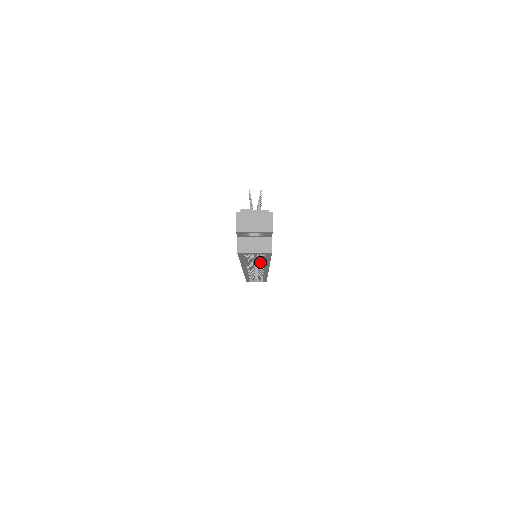
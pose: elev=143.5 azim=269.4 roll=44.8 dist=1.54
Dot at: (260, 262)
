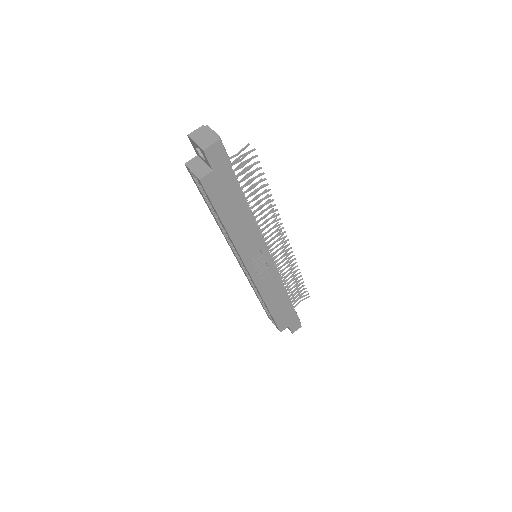
Dot at: occluded
